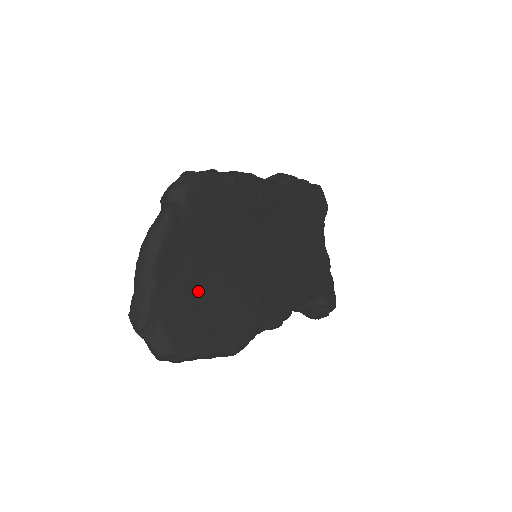
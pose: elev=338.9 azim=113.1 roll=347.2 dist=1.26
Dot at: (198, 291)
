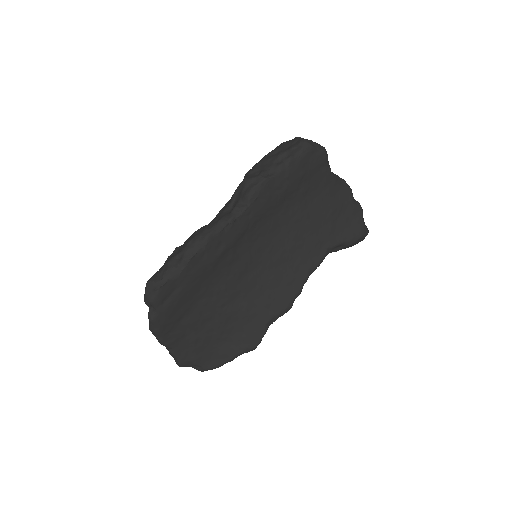
Dot at: (206, 332)
